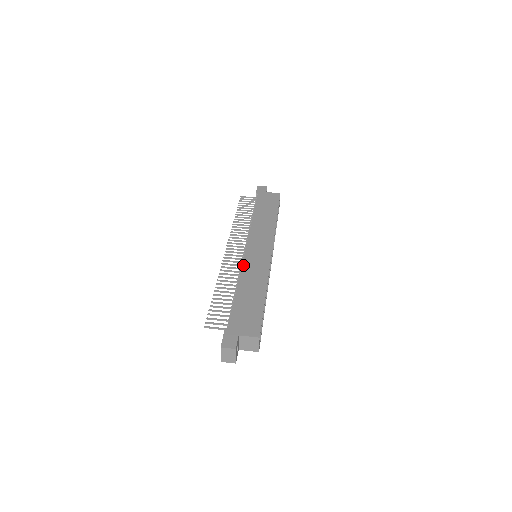
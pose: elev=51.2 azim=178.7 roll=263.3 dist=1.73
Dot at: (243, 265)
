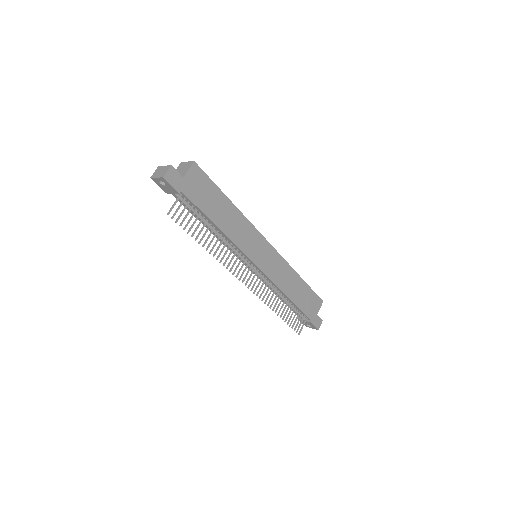
Dot at: (272, 280)
